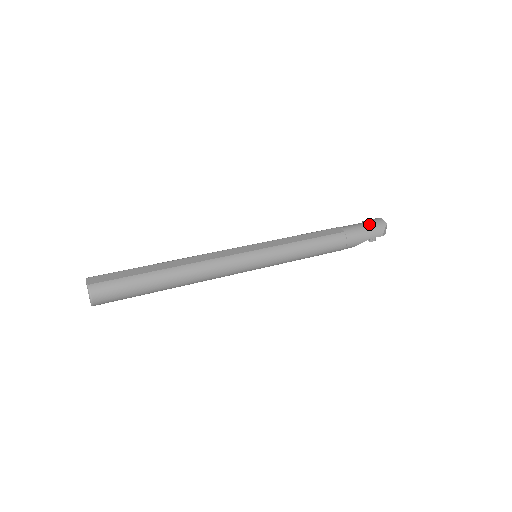
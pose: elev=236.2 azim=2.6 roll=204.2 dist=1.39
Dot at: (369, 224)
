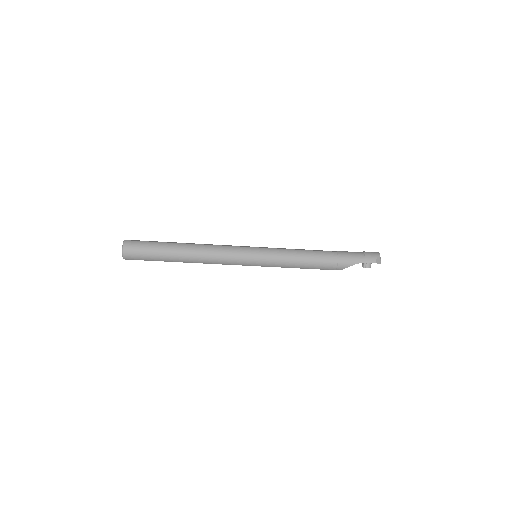
Dot at: (363, 252)
